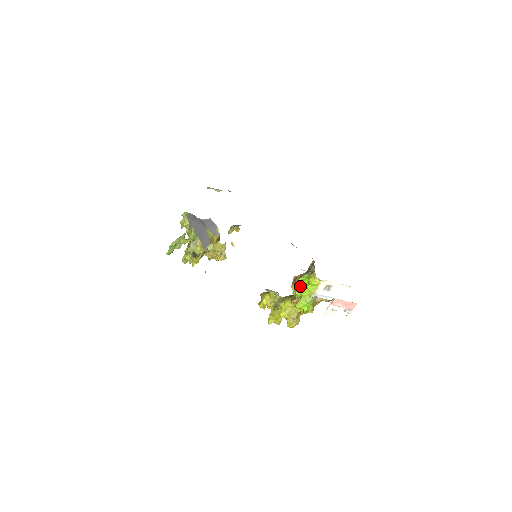
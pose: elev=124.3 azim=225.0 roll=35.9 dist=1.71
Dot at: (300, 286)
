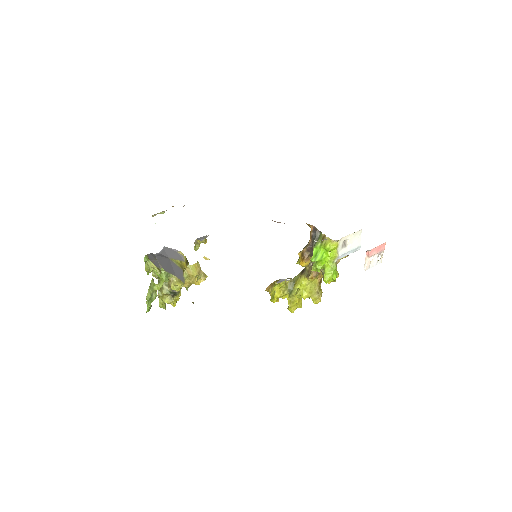
Dot at: (319, 259)
